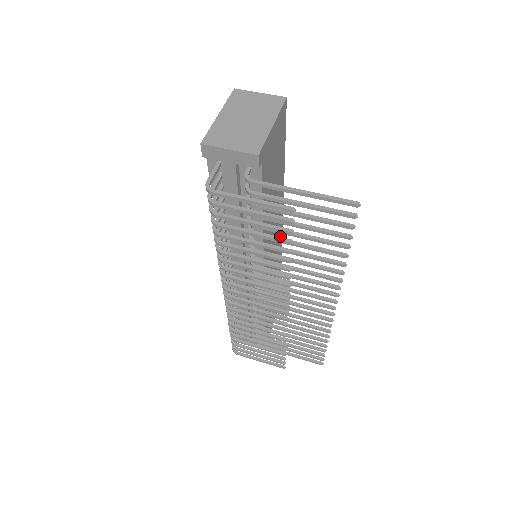
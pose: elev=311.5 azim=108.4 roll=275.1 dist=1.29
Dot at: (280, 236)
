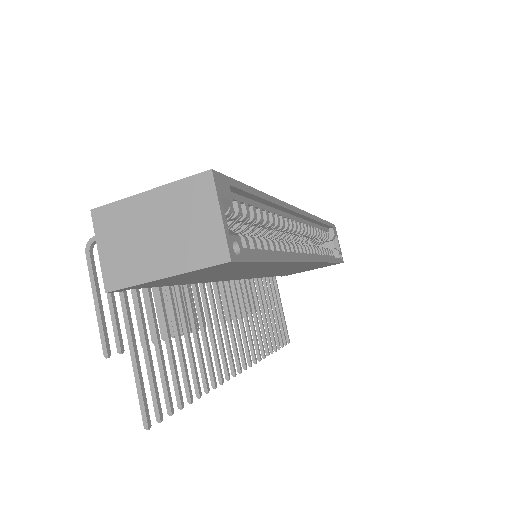
Dot at: (303, 264)
